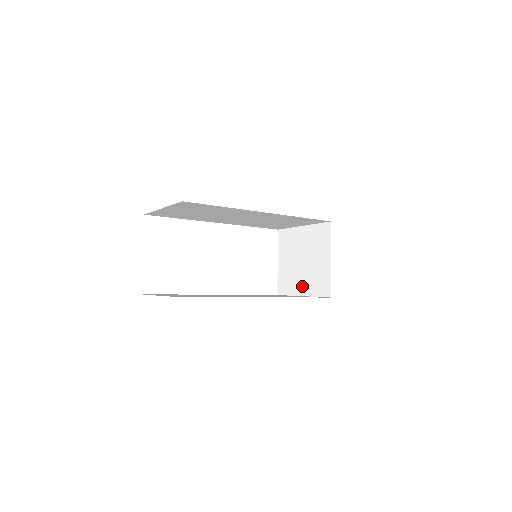
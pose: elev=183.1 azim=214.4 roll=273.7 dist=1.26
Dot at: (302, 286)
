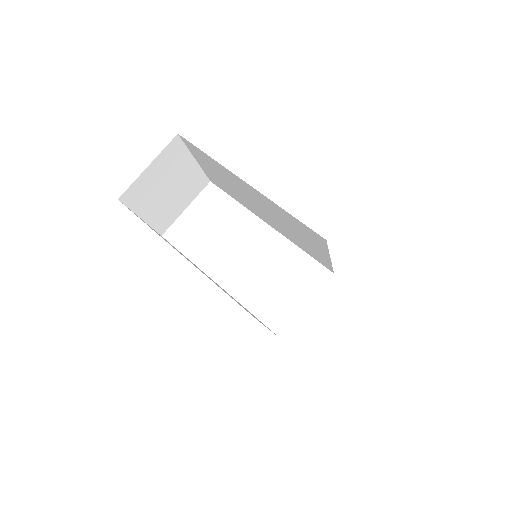
Dot at: occluded
